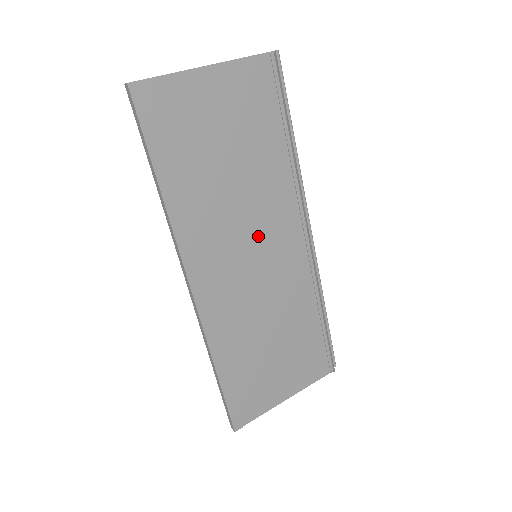
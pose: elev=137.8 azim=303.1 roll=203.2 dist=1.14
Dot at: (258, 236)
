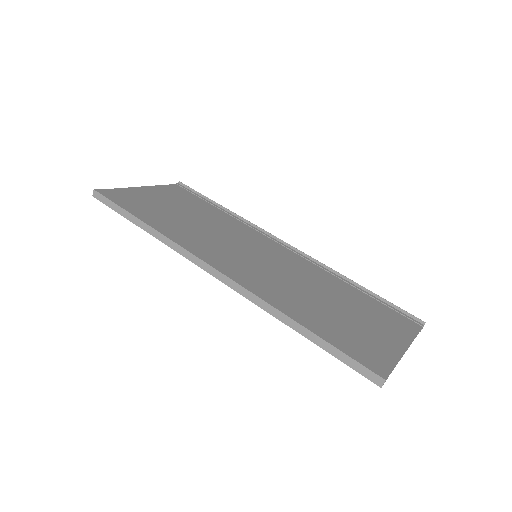
Dot at: (246, 246)
